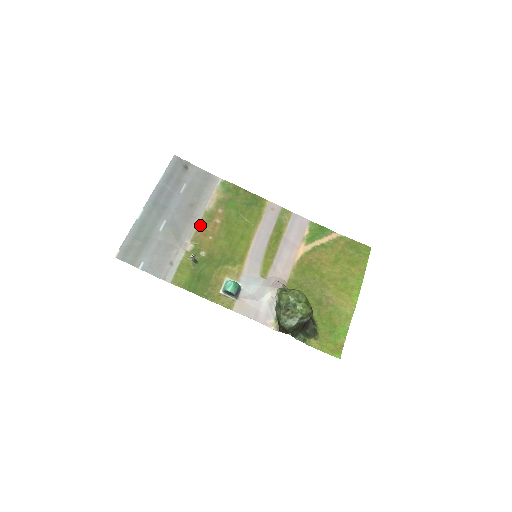
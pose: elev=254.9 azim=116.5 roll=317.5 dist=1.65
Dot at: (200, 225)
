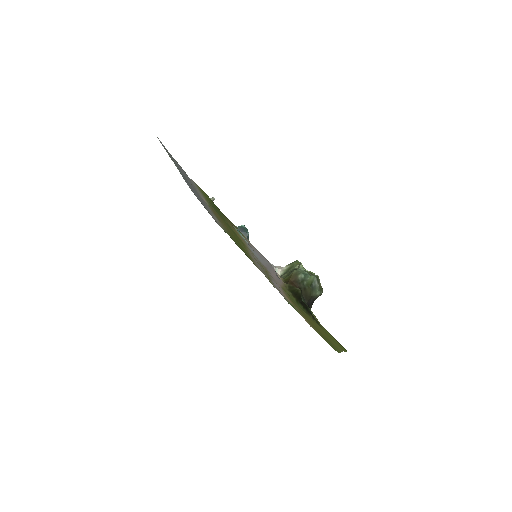
Dot at: (212, 211)
